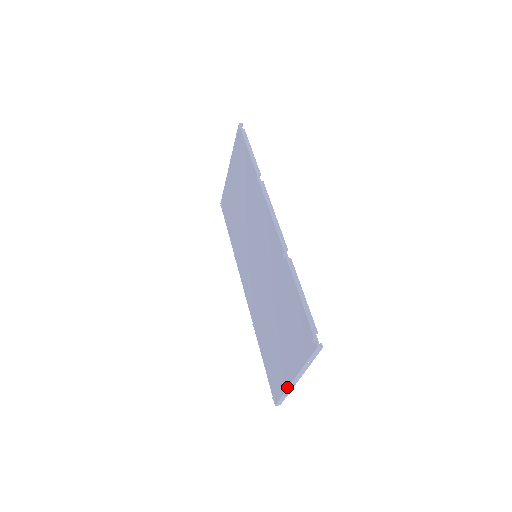
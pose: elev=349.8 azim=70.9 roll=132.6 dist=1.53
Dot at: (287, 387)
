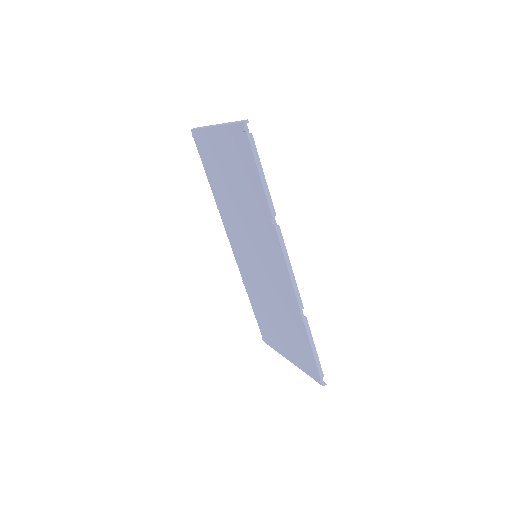
Dot at: (282, 355)
